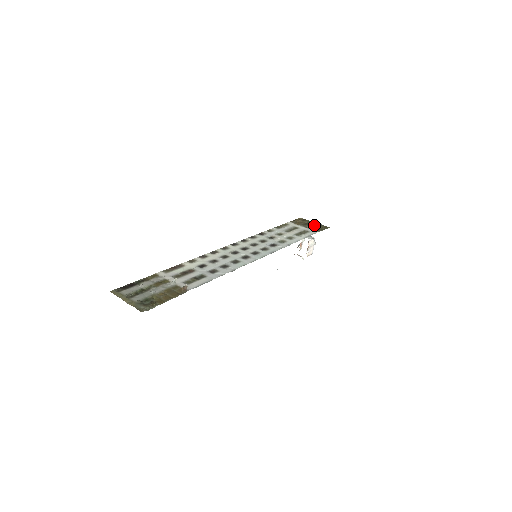
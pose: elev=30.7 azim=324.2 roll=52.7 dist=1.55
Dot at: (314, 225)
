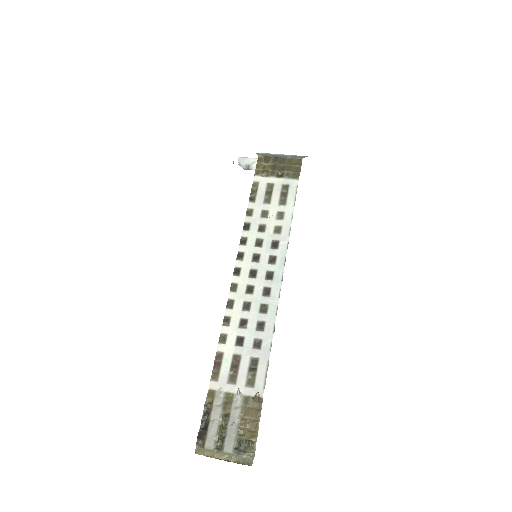
Dot at: (284, 165)
